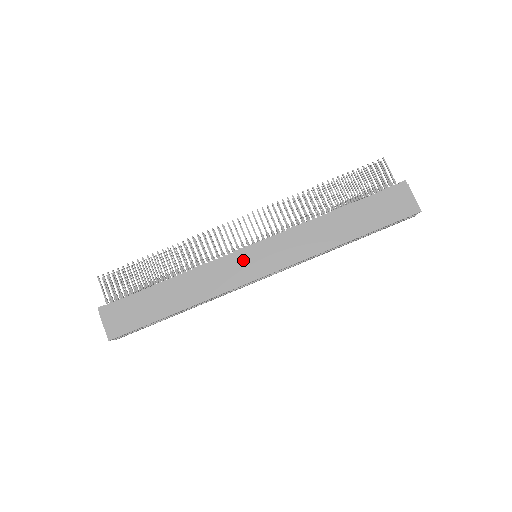
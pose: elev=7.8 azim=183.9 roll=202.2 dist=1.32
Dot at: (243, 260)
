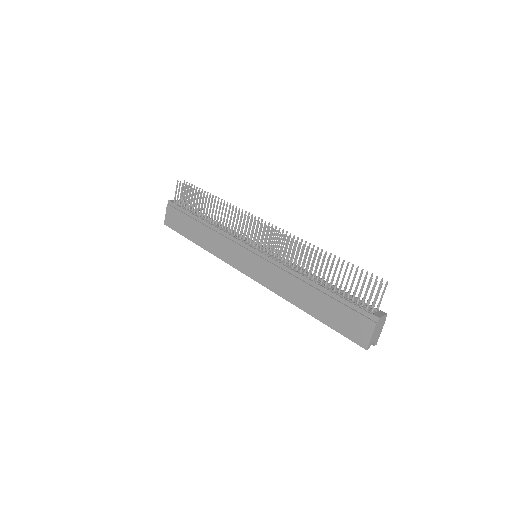
Dot at: (242, 253)
